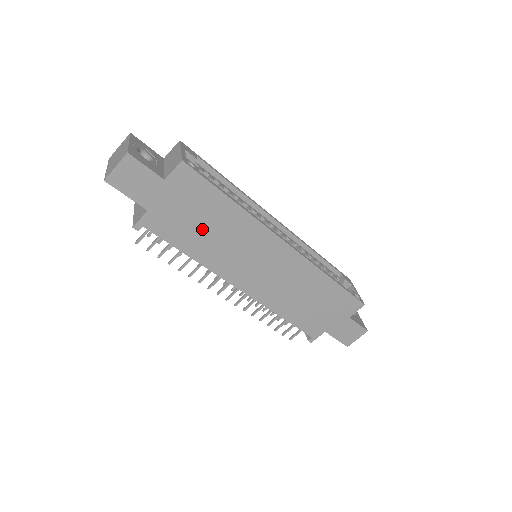
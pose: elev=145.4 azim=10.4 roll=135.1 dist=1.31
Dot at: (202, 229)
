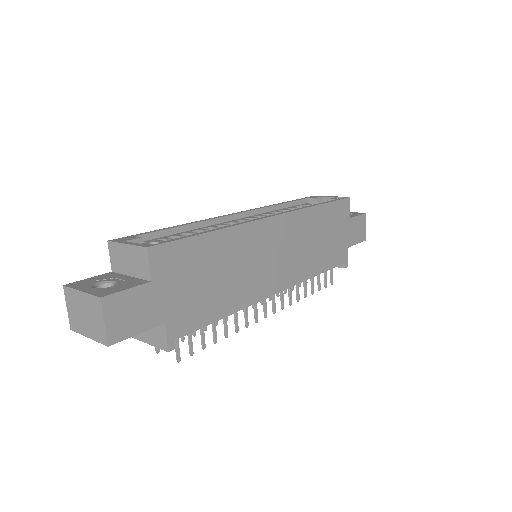
Dot at: (214, 283)
